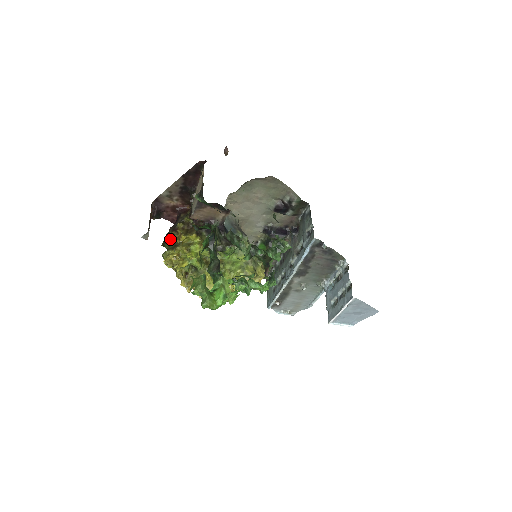
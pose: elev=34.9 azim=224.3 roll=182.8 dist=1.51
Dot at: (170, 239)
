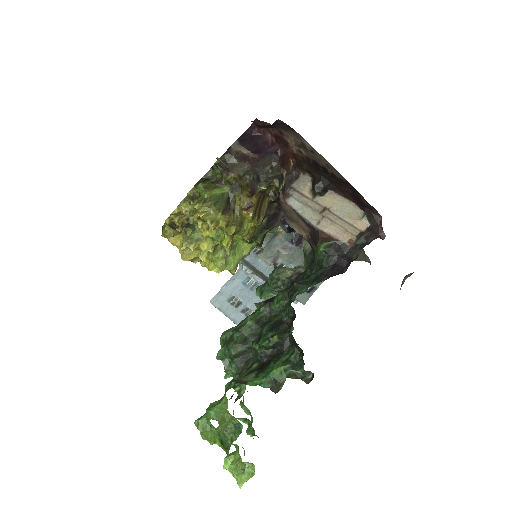
Dot at: (233, 177)
